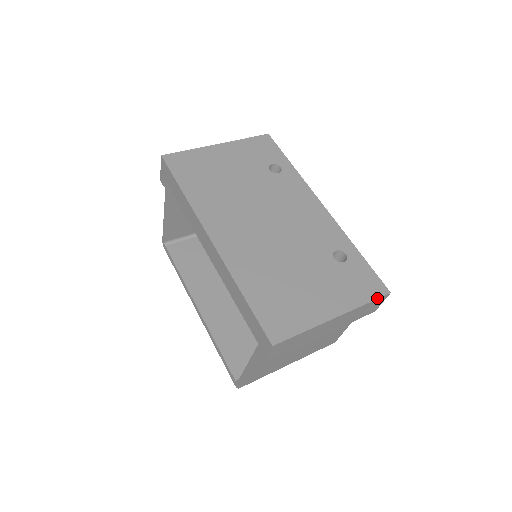
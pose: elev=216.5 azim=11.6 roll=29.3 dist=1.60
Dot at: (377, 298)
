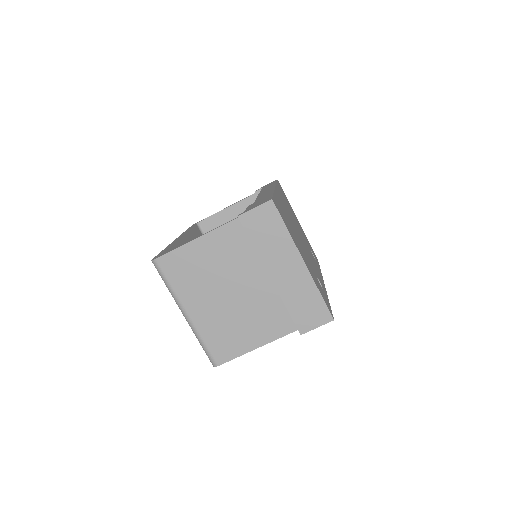
Dot at: occluded
